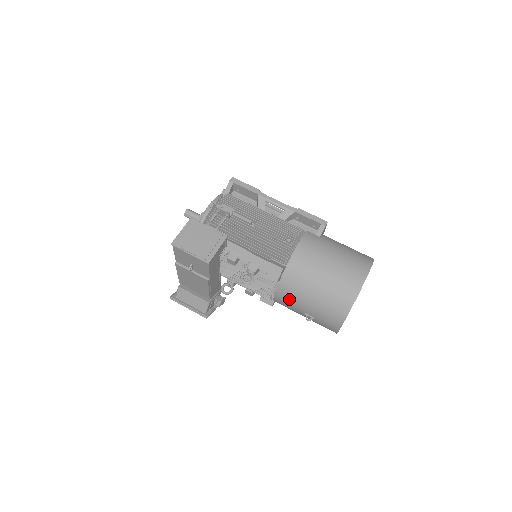
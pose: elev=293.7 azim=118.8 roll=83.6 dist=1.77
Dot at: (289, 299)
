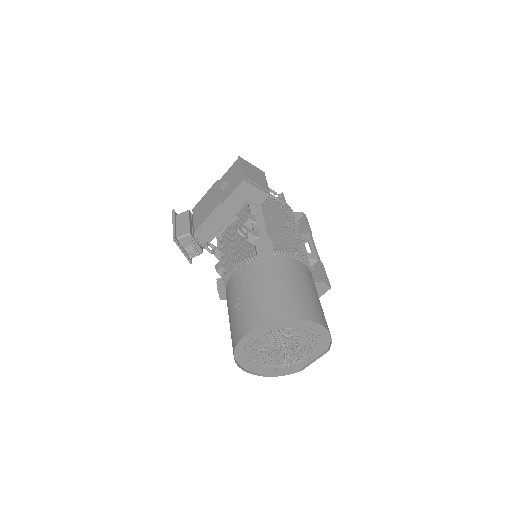
Dot at: (245, 278)
